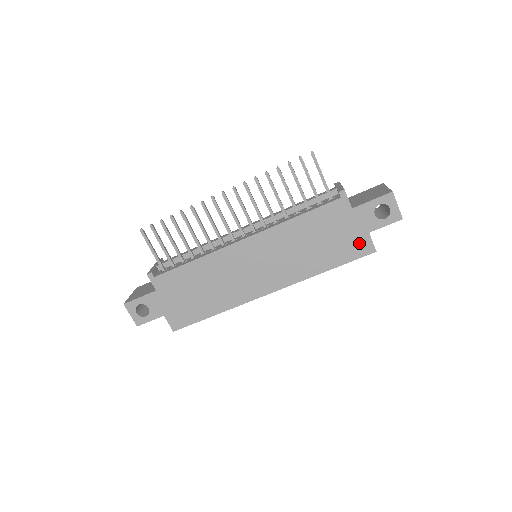
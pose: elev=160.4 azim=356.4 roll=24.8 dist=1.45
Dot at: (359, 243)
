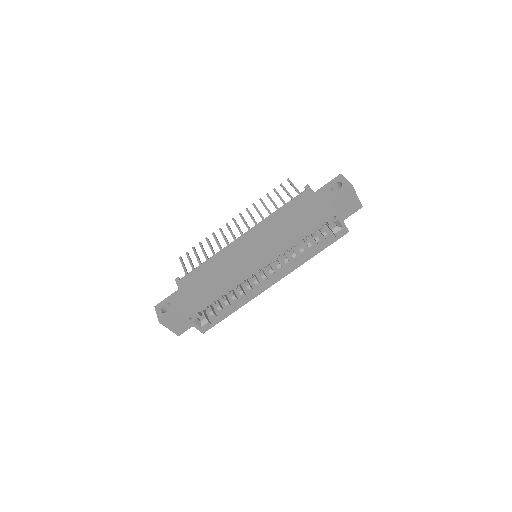
Dot at: (323, 210)
